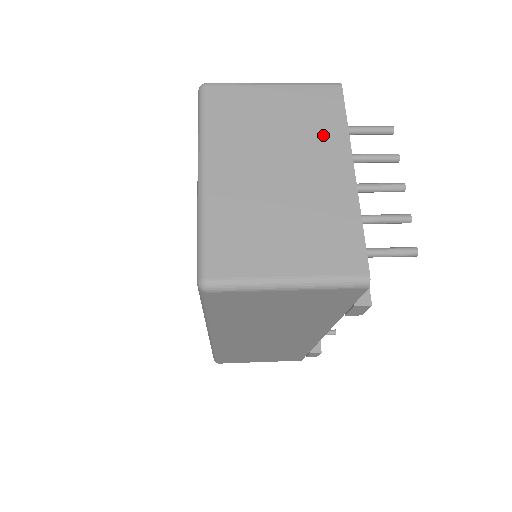
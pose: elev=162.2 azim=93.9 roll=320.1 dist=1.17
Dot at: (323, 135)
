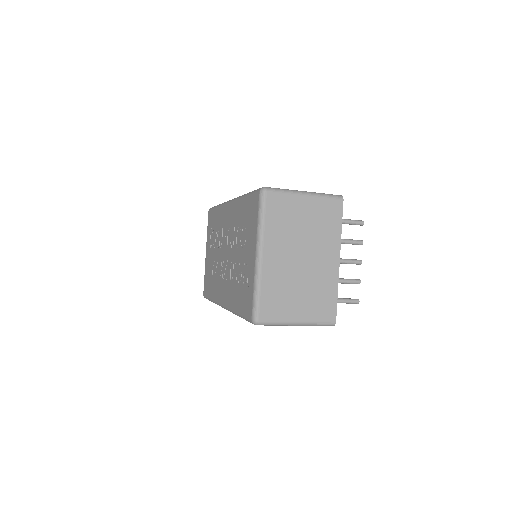
Dot at: (328, 235)
